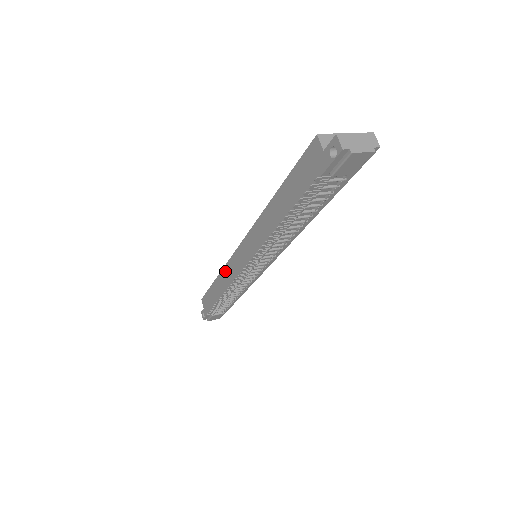
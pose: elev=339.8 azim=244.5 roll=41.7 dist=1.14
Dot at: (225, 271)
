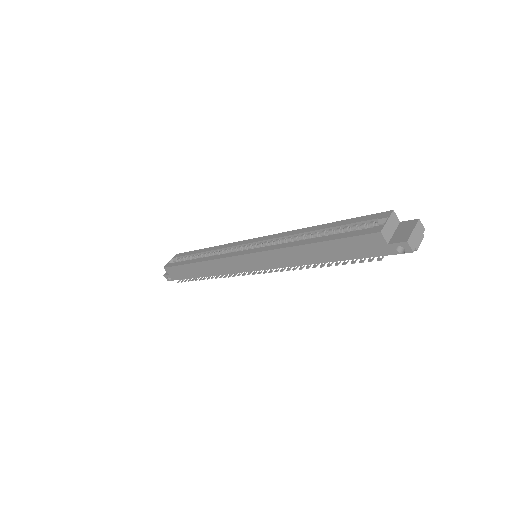
Dot at: (214, 263)
